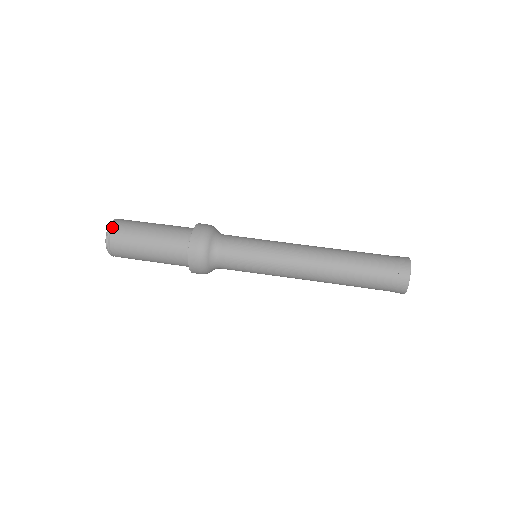
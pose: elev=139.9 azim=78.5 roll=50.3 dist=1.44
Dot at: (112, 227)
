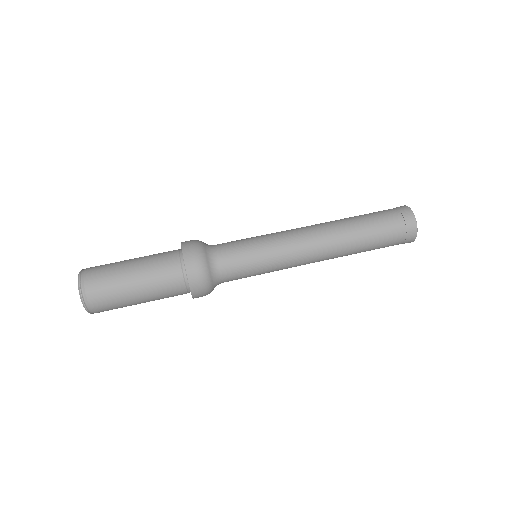
Dot at: (83, 281)
